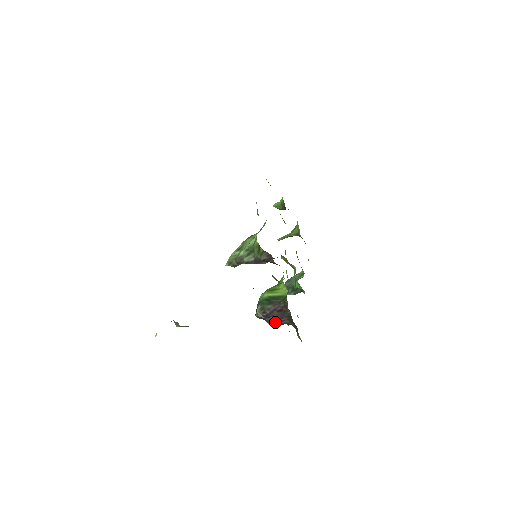
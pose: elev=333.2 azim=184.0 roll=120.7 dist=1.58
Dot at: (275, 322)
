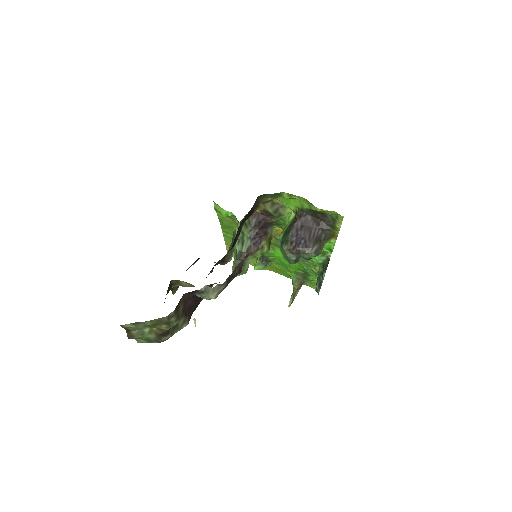
Dot at: (310, 243)
